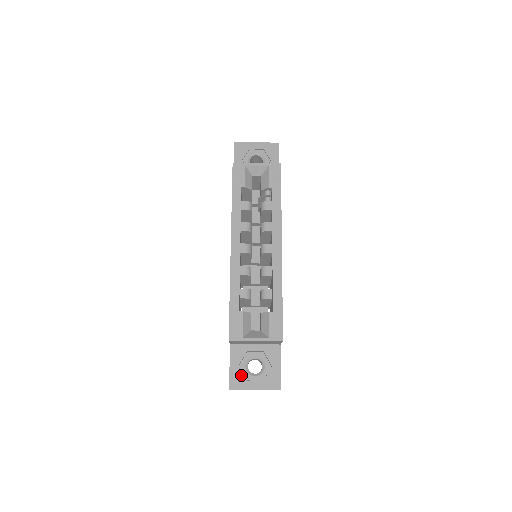
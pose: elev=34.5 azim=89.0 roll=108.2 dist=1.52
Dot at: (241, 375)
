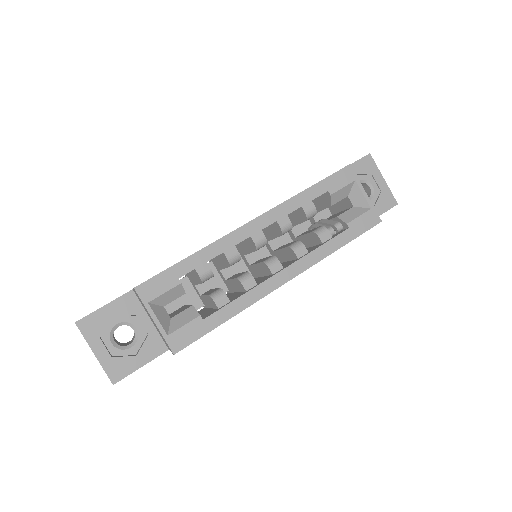
Dot at: (103, 326)
